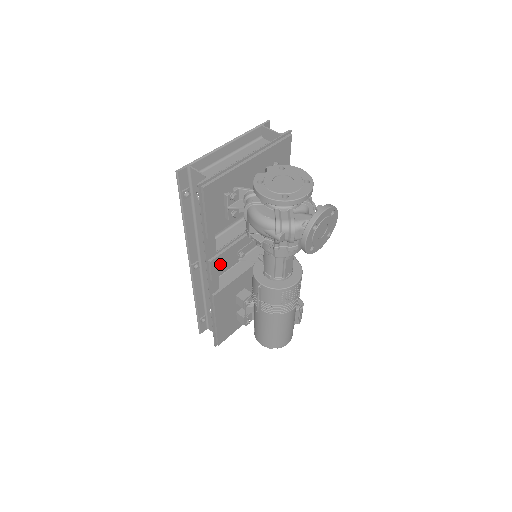
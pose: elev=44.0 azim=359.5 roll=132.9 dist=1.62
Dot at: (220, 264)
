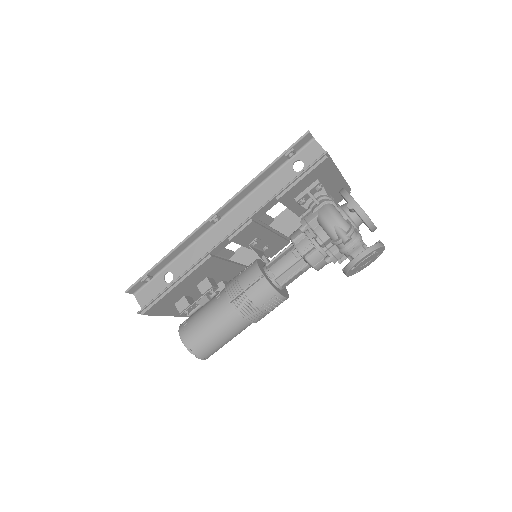
Dot at: (247, 232)
